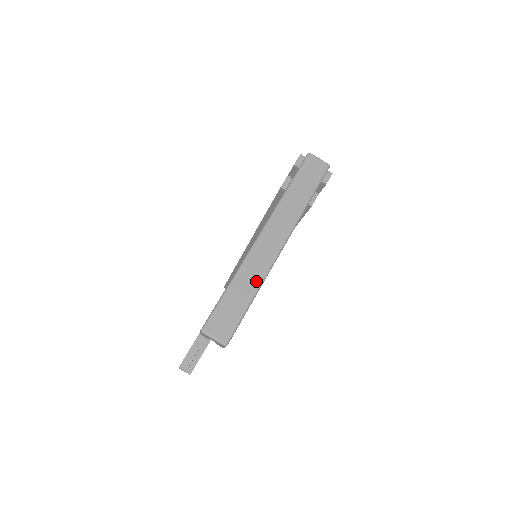
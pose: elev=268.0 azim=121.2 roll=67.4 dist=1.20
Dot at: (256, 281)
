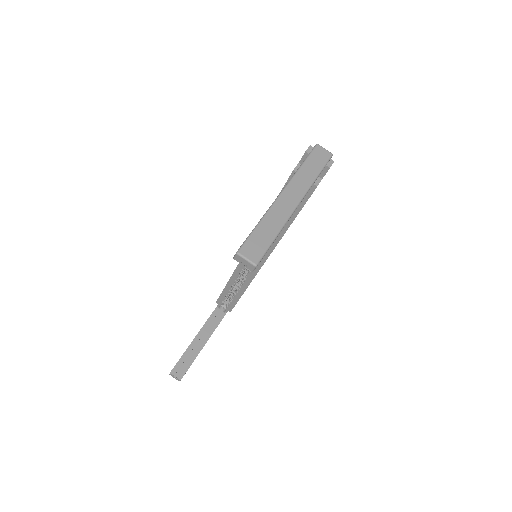
Dot at: (279, 224)
